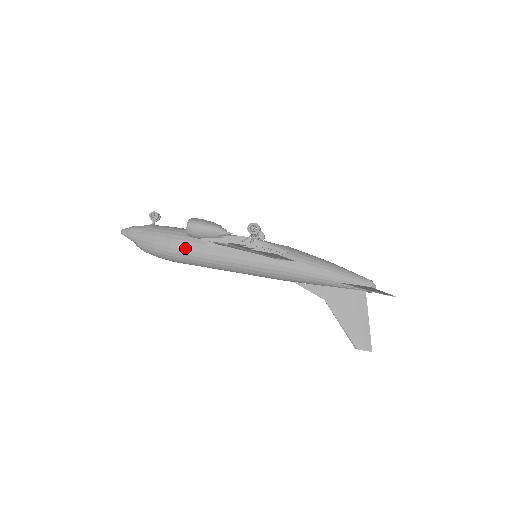
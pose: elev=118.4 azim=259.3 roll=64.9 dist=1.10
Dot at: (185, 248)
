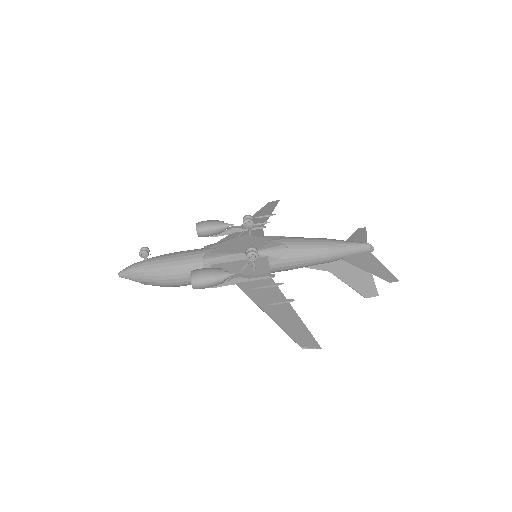
Dot at: (190, 279)
